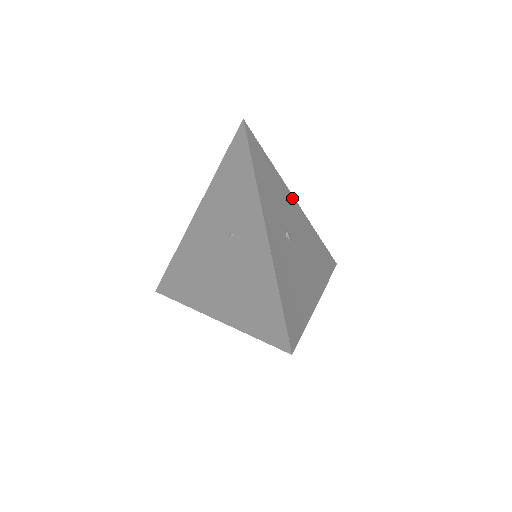
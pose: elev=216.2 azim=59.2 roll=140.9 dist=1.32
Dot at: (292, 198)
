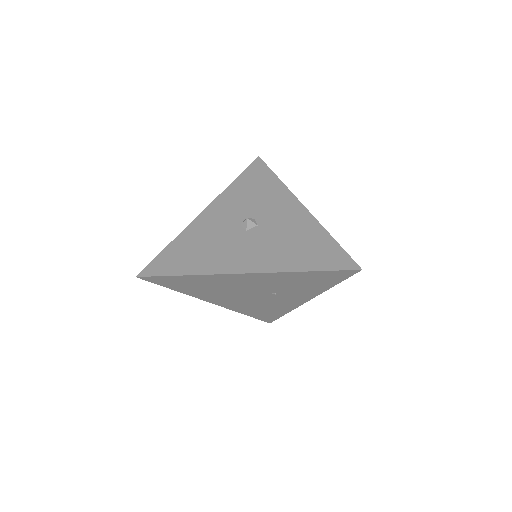
Dot at: occluded
